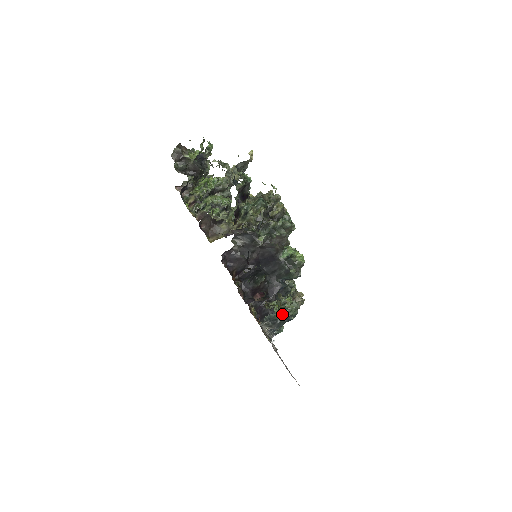
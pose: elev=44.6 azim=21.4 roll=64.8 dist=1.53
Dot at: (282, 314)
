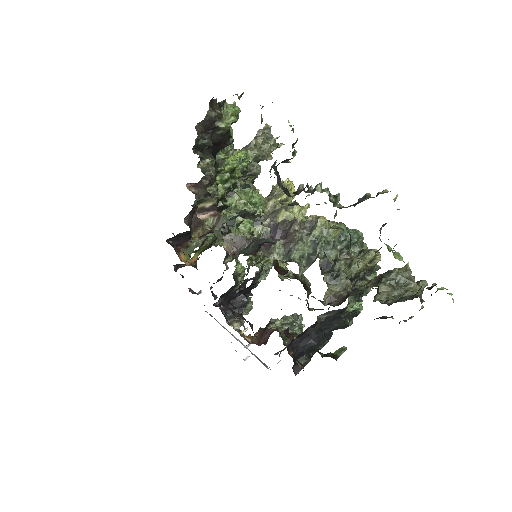
Dot at: occluded
